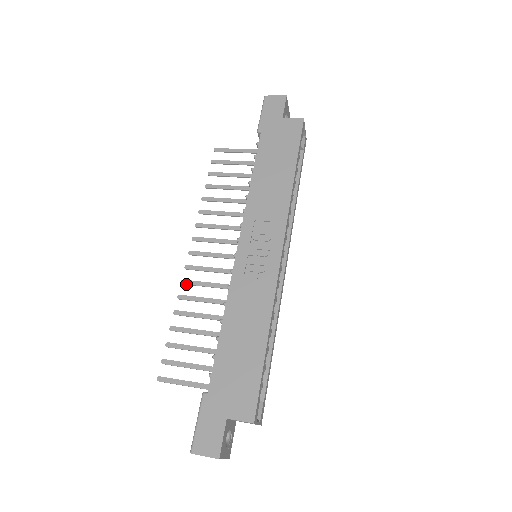
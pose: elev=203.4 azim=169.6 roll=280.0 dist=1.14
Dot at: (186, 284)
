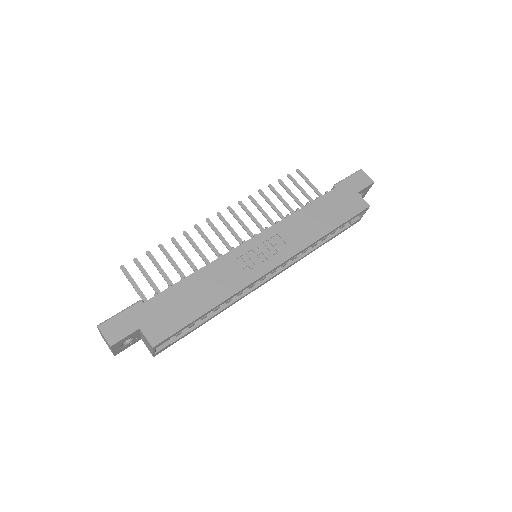
Dot at: (197, 229)
